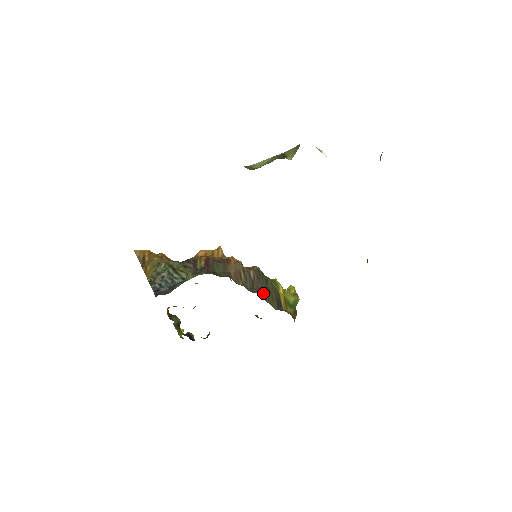
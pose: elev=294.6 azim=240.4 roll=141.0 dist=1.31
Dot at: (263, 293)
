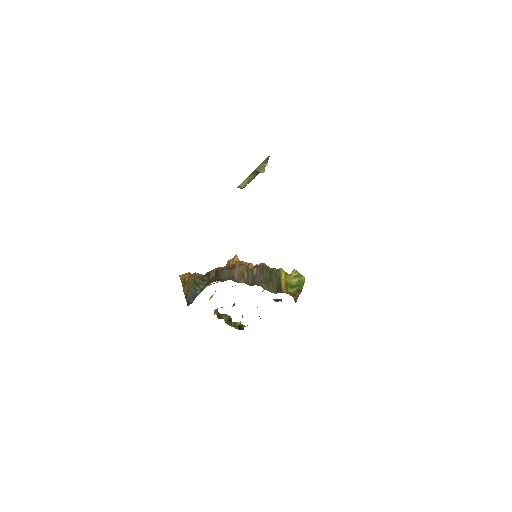
Dot at: (263, 284)
